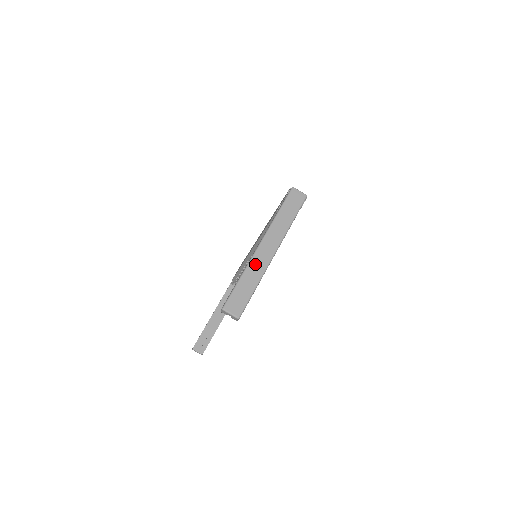
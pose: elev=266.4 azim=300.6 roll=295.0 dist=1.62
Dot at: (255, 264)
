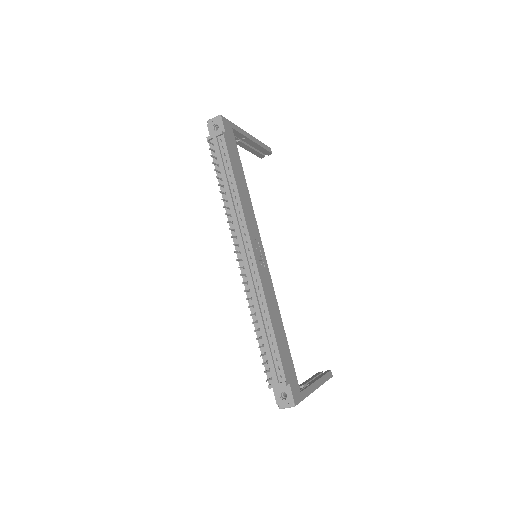
Dot at: occluded
